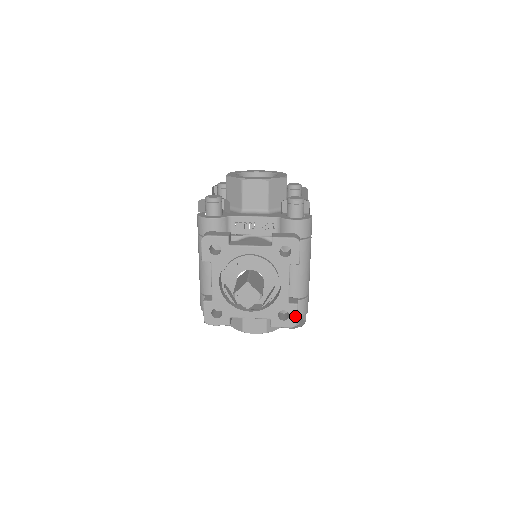
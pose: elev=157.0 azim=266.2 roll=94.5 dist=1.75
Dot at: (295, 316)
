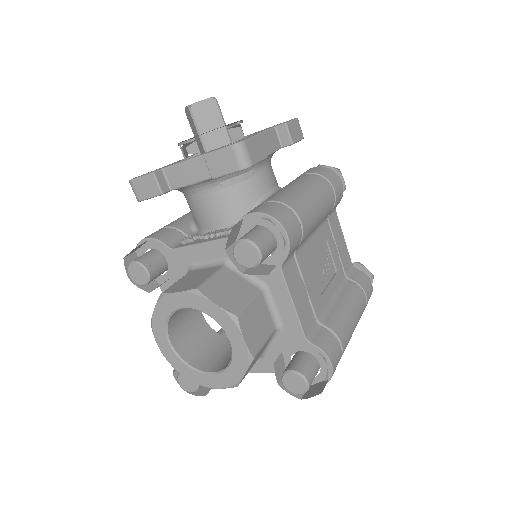
Dot at: (247, 139)
